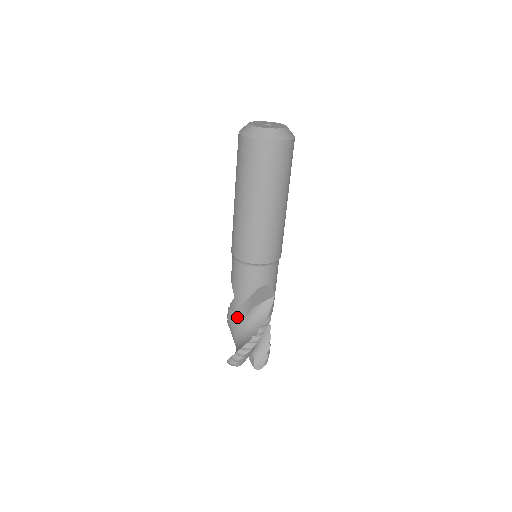
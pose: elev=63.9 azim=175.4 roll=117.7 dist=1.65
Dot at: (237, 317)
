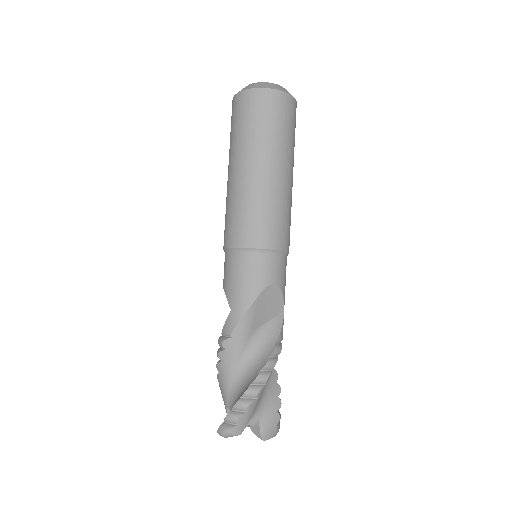
Dot at: (234, 345)
